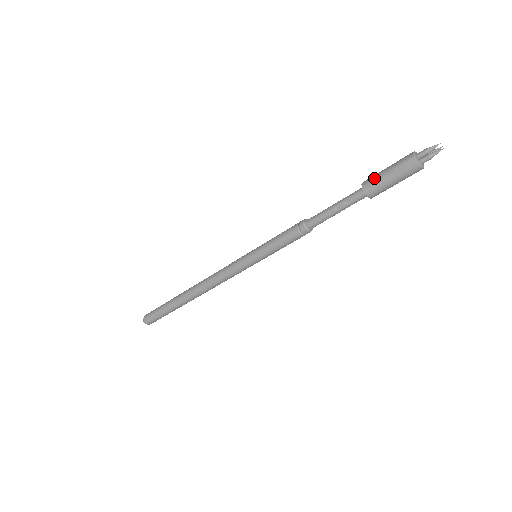
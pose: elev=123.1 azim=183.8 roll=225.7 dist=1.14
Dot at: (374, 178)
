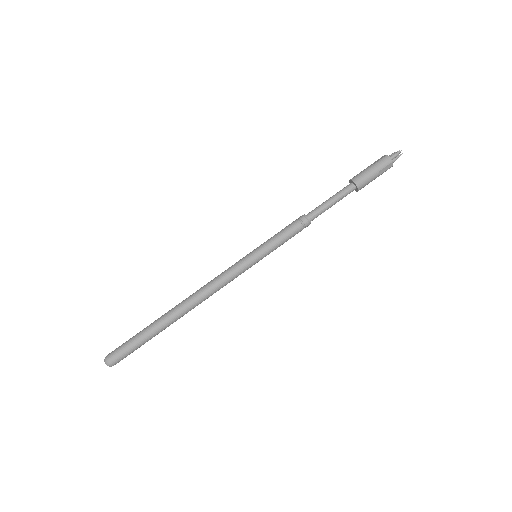
Dot at: (366, 179)
